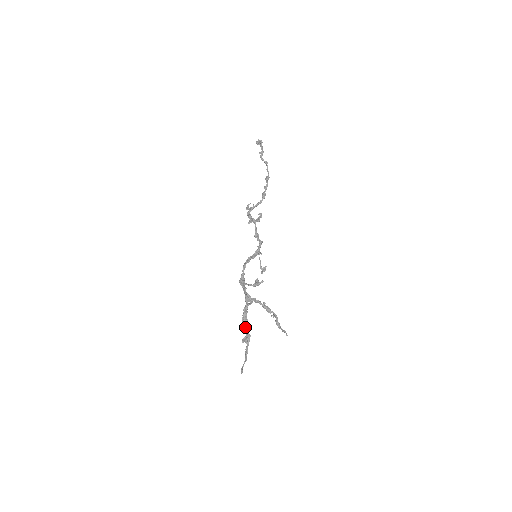
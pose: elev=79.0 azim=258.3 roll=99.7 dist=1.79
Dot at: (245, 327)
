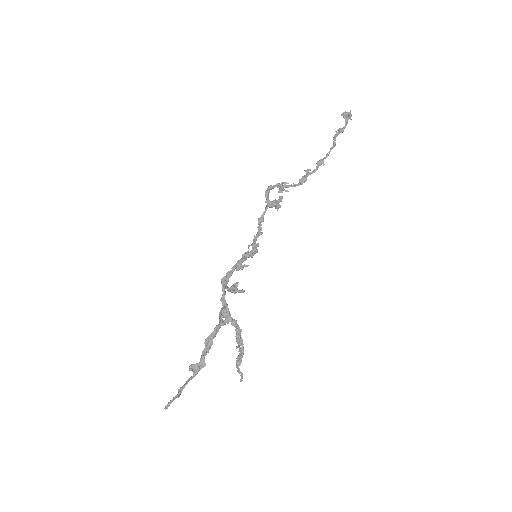
Dot at: (204, 352)
